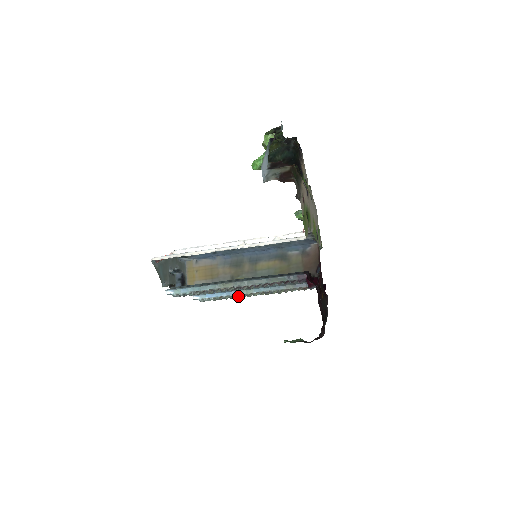
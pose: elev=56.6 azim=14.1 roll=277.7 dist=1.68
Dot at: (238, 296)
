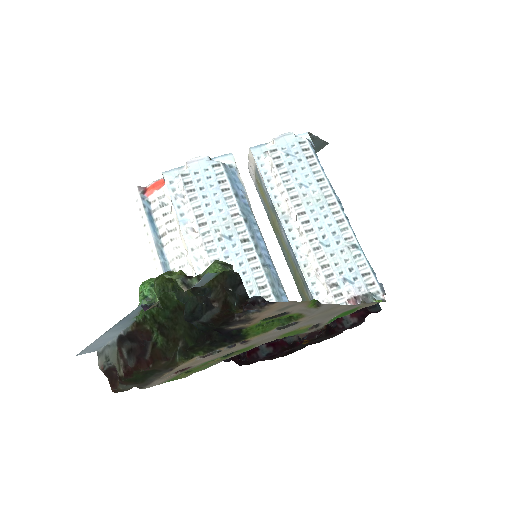
Dot at: occluded
